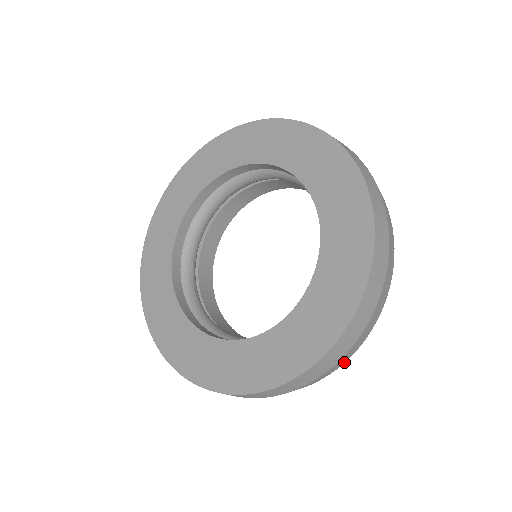
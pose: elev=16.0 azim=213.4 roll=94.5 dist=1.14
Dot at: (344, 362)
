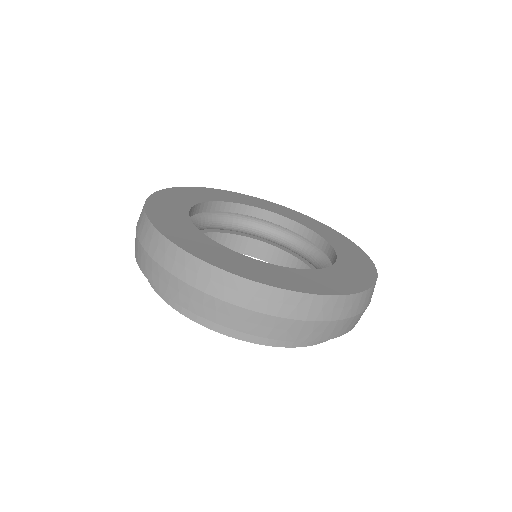
Dot at: (349, 330)
